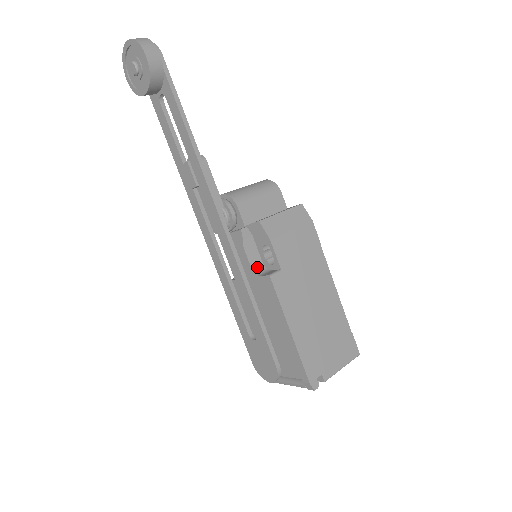
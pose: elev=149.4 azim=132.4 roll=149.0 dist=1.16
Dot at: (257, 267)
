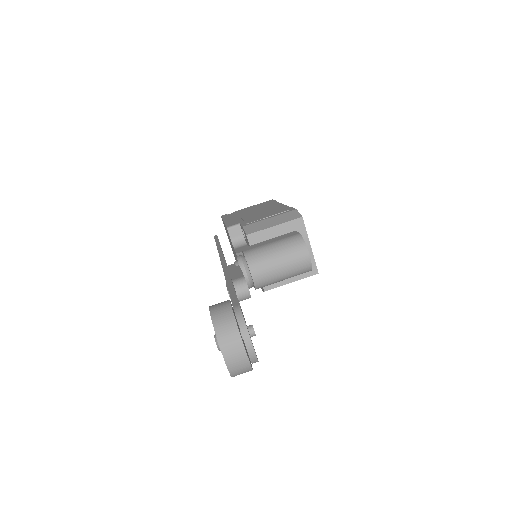
Dot at: occluded
